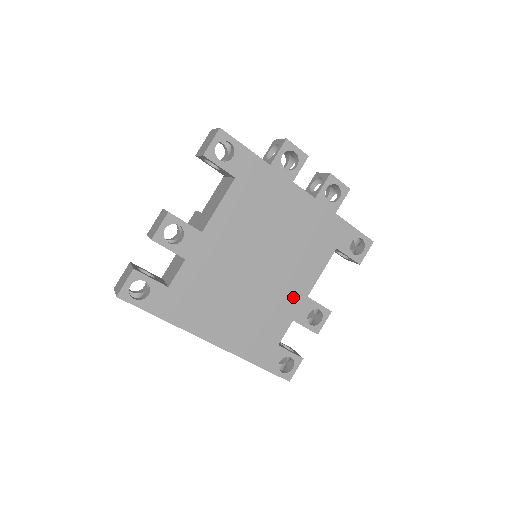
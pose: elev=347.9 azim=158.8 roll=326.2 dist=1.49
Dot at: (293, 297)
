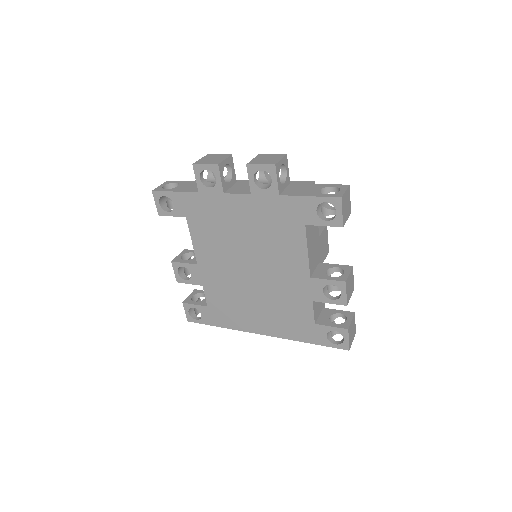
Dot at: (297, 282)
